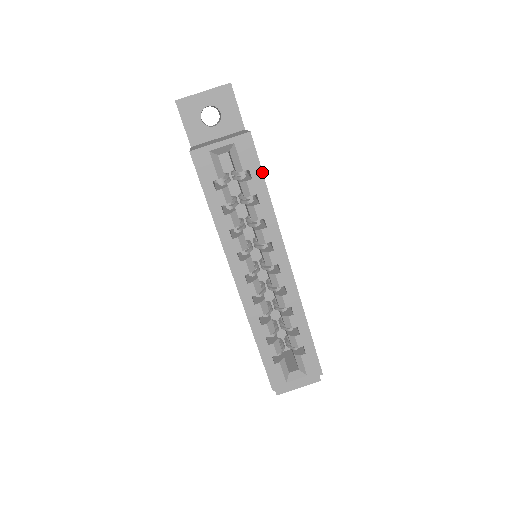
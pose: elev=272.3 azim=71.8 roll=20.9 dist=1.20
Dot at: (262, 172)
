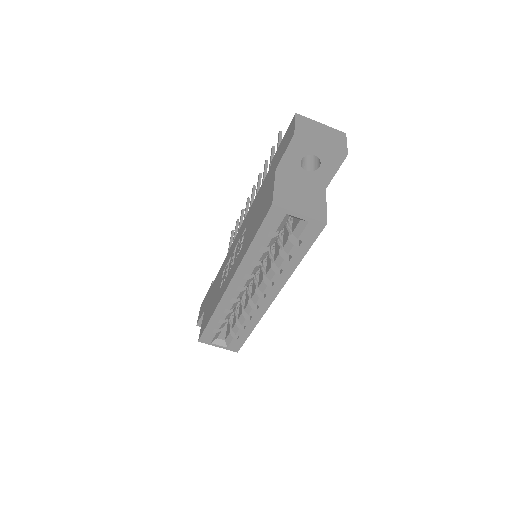
Dot at: occluded
